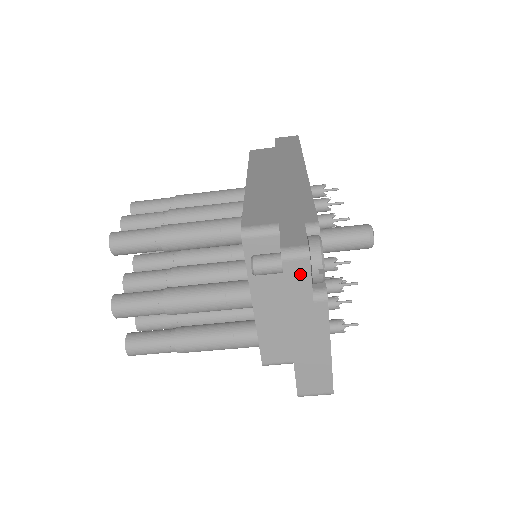
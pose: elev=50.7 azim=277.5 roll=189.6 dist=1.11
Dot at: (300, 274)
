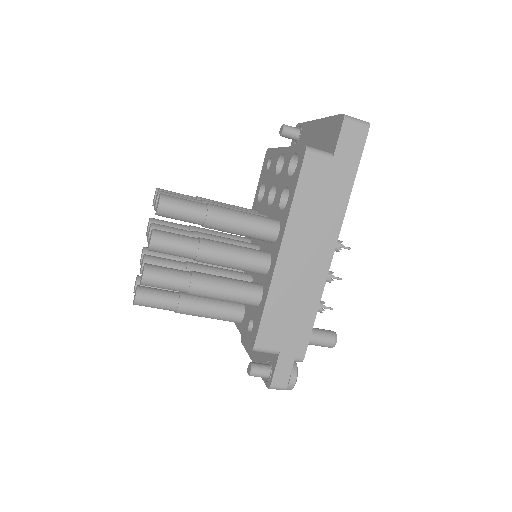
Dot at: occluded
